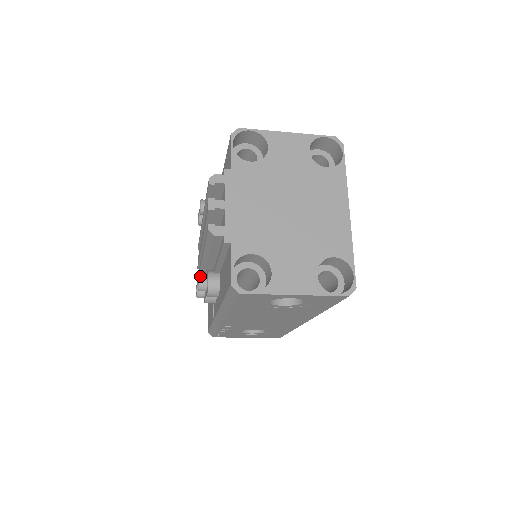
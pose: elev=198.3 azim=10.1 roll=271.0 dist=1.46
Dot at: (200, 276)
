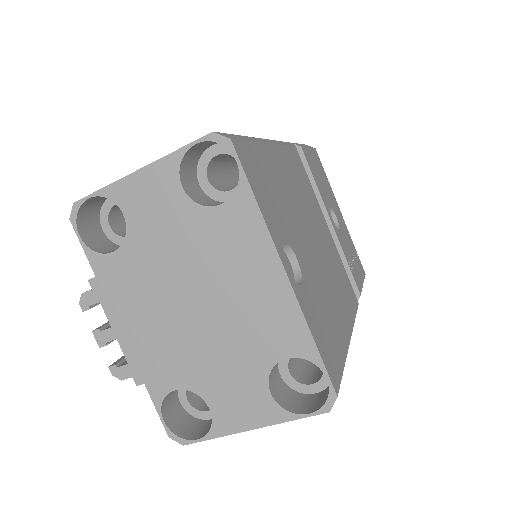
Dot at: occluded
